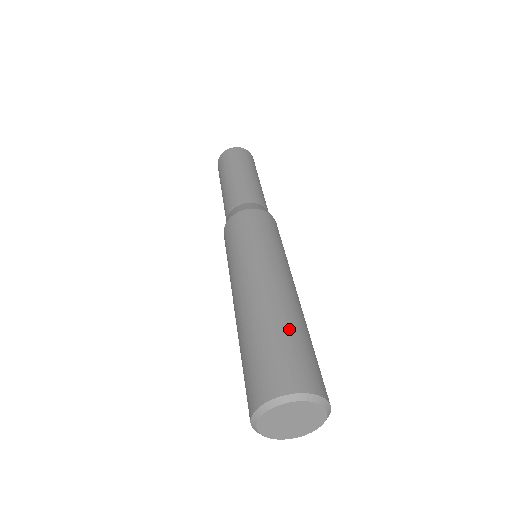
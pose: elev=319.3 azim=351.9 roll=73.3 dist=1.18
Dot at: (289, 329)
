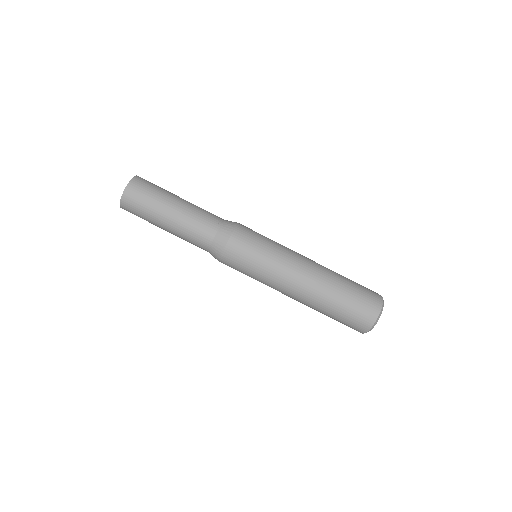
Dot at: (346, 279)
